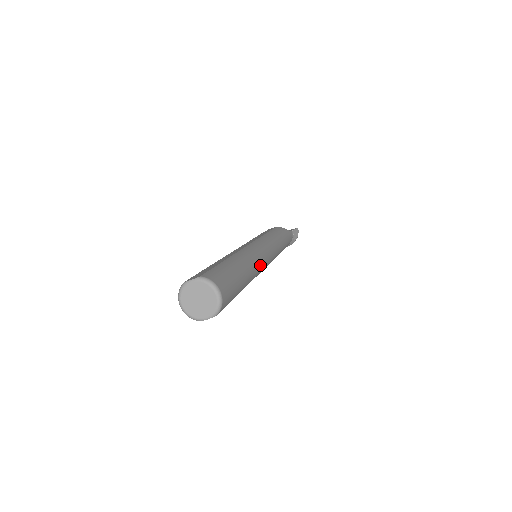
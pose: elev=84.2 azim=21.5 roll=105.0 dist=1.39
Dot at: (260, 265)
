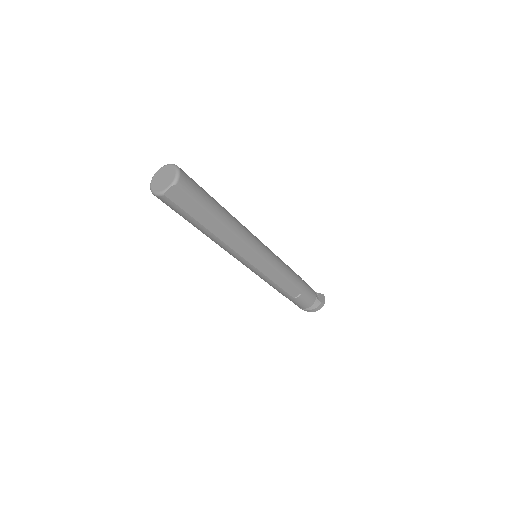
Dot at: (247, 232)
